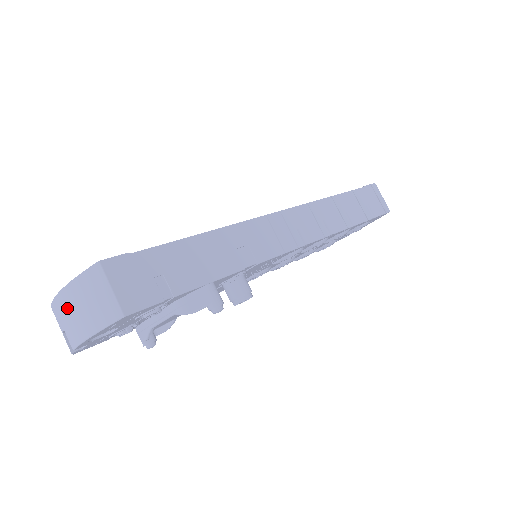
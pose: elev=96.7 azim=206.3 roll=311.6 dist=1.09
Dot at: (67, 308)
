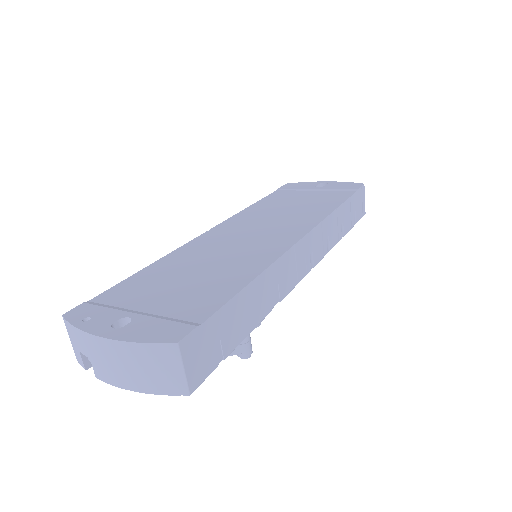
Dot at: (112, 356)
